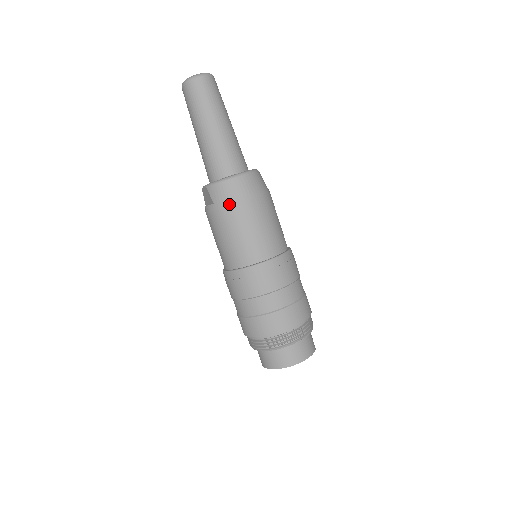
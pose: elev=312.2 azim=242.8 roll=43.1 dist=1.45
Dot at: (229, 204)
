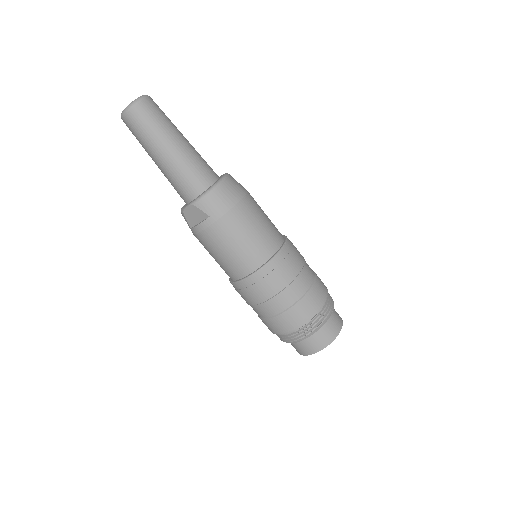
Dot at: (227, 210)
